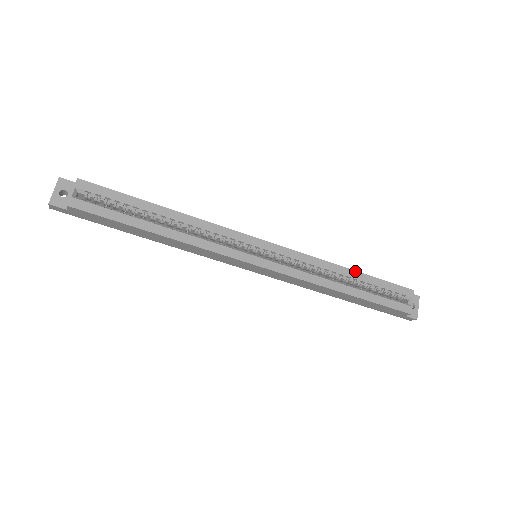
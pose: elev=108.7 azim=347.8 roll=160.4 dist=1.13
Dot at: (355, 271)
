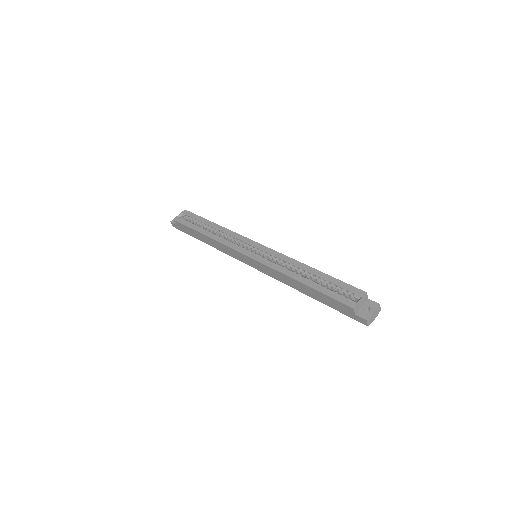
Dot at: (317, 270)
